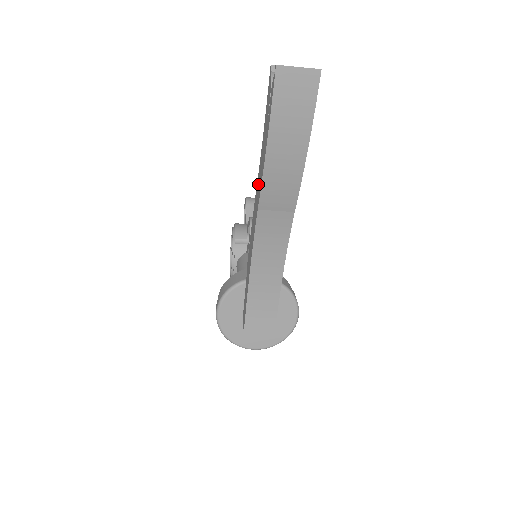
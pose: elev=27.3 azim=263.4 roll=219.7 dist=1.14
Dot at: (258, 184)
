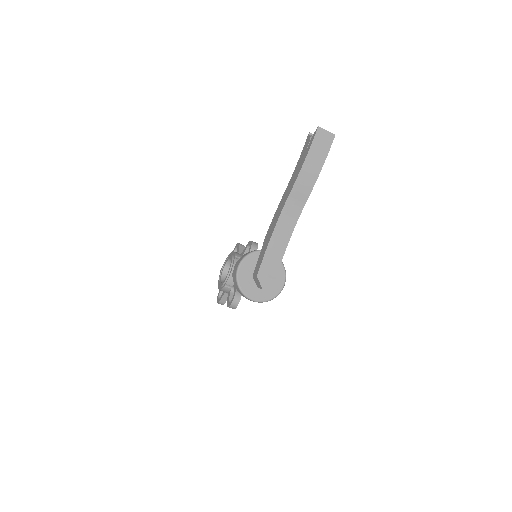
Dot at: (289, 186)
